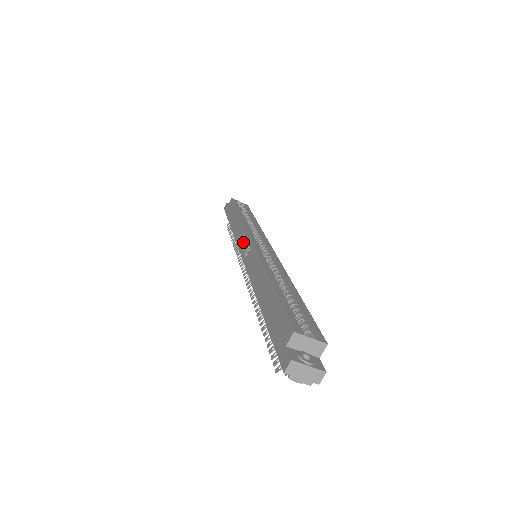
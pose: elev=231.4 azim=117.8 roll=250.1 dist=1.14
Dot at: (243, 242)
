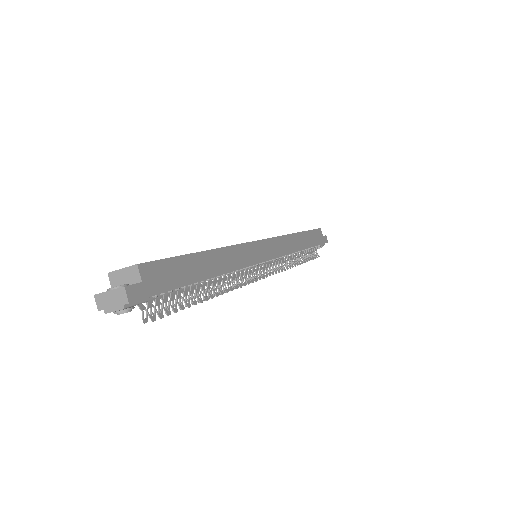
Dot at: occluded
